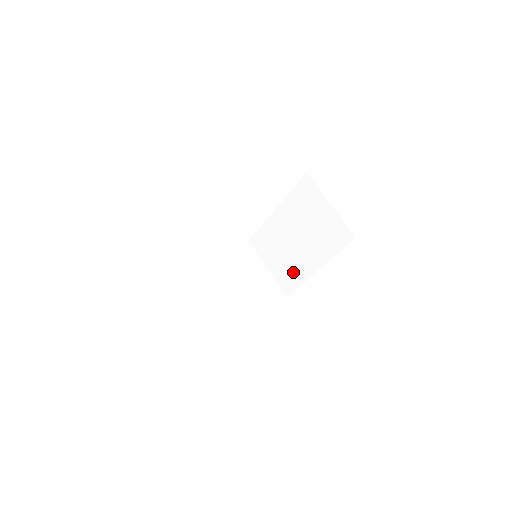
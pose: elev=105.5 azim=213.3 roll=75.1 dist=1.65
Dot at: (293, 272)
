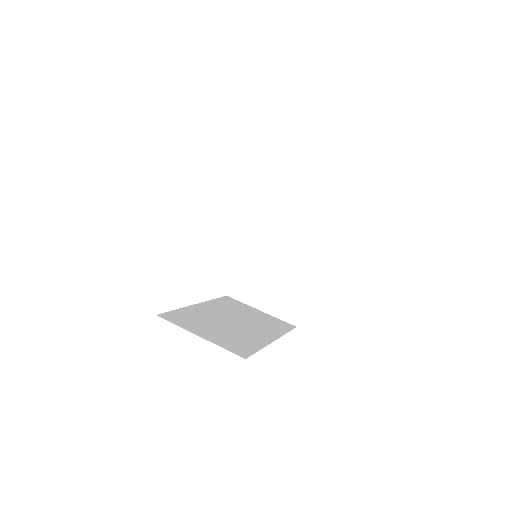
Dot at: (291, 292)
